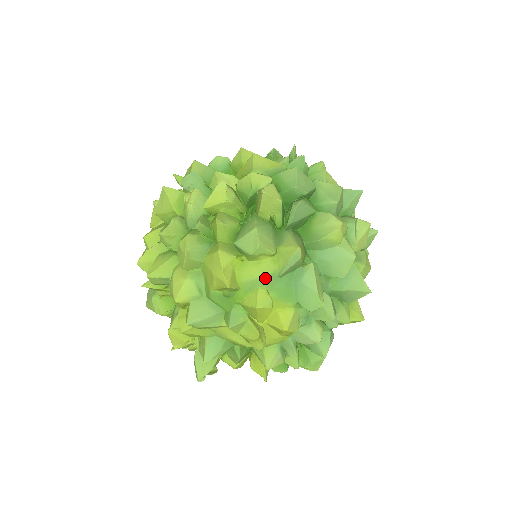
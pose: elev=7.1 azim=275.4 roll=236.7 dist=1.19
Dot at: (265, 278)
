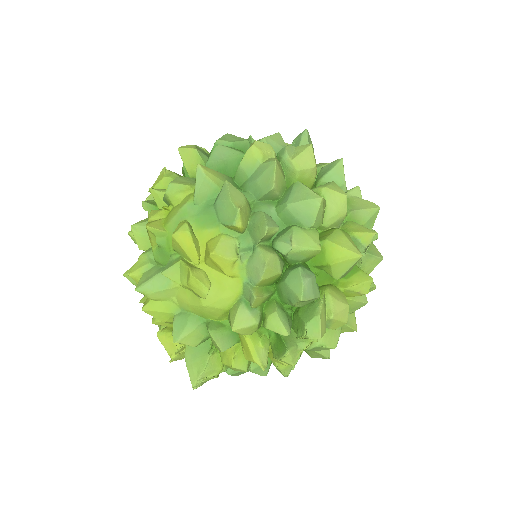
Dot at: (182, 210)
